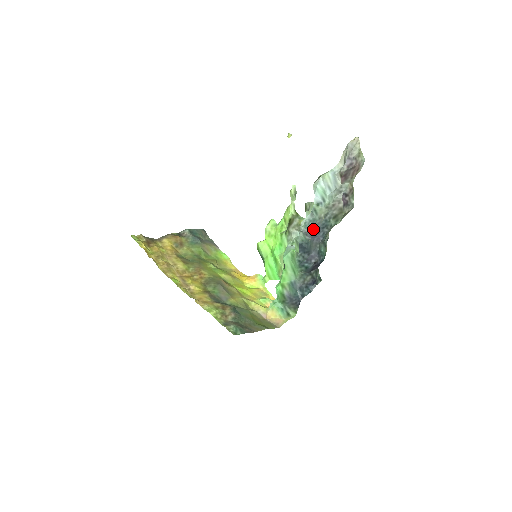
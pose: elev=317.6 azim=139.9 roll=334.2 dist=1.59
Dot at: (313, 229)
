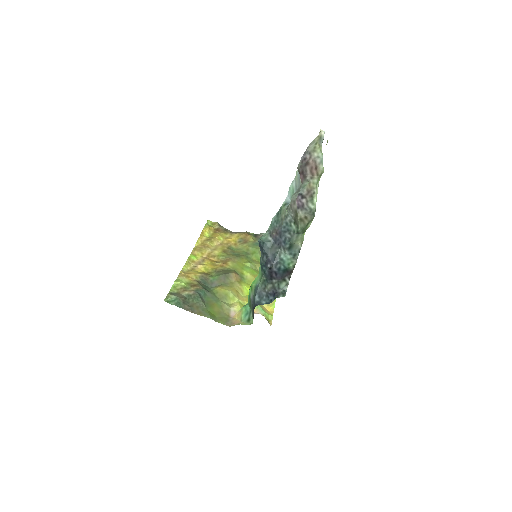
Dot at: (276, 230)
